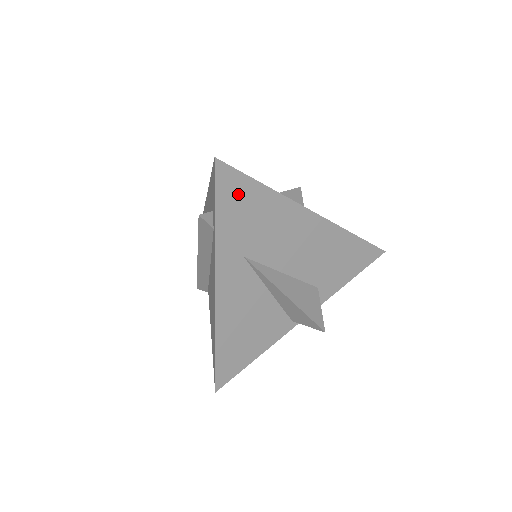
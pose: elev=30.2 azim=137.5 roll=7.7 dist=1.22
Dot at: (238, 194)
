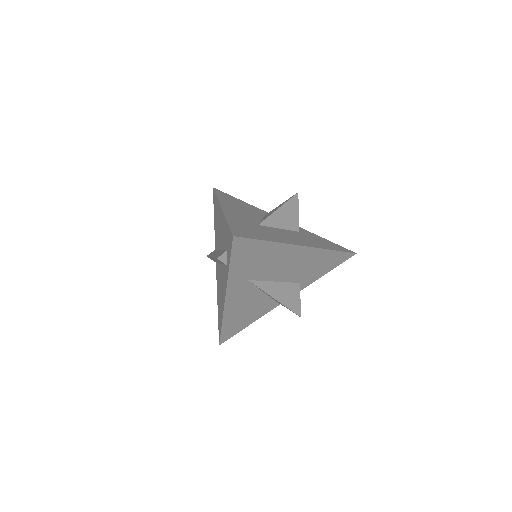
Dot at: (248, 250)
